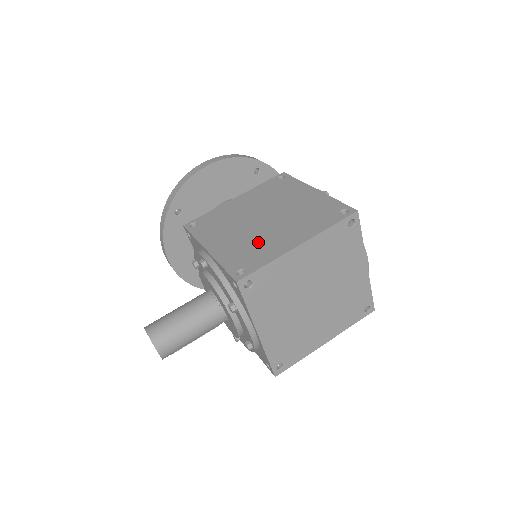
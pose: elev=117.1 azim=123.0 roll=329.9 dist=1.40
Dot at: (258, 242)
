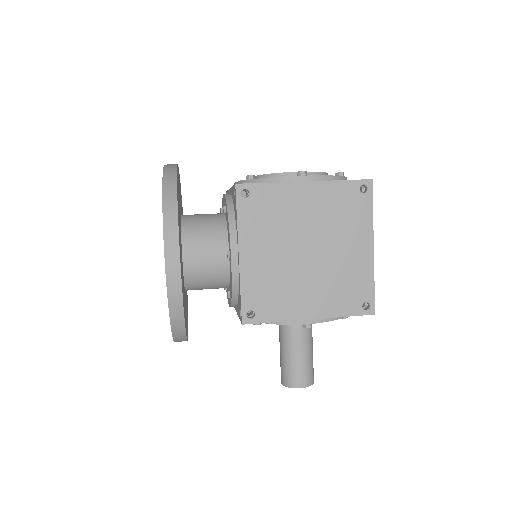
Dot at: (340, 275)
